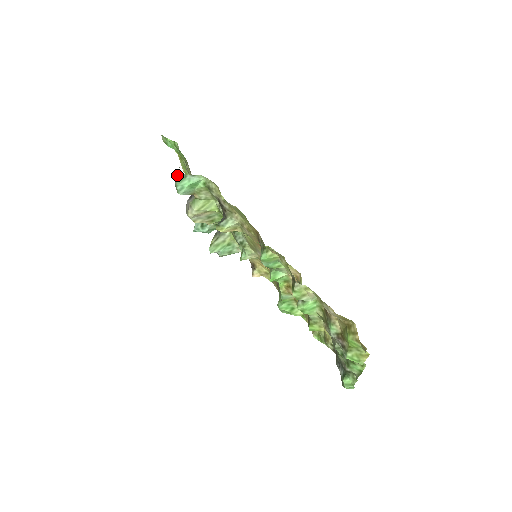
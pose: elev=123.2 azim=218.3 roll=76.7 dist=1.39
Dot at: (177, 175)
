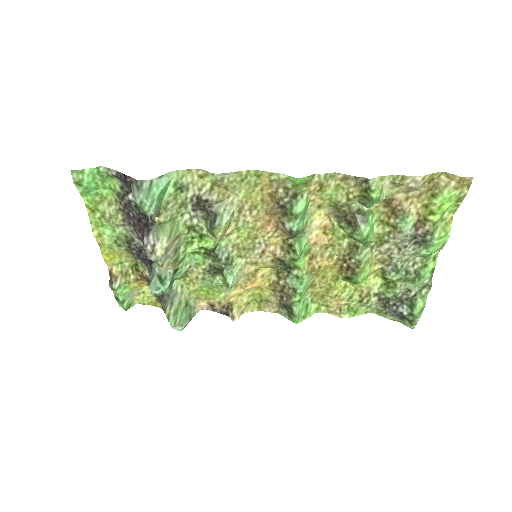
Dot at: (138, 188)
